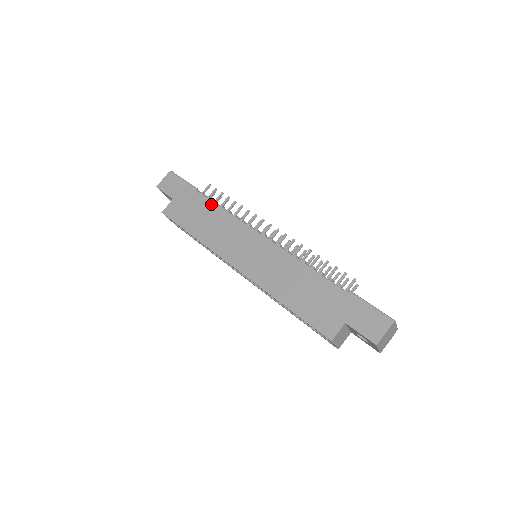
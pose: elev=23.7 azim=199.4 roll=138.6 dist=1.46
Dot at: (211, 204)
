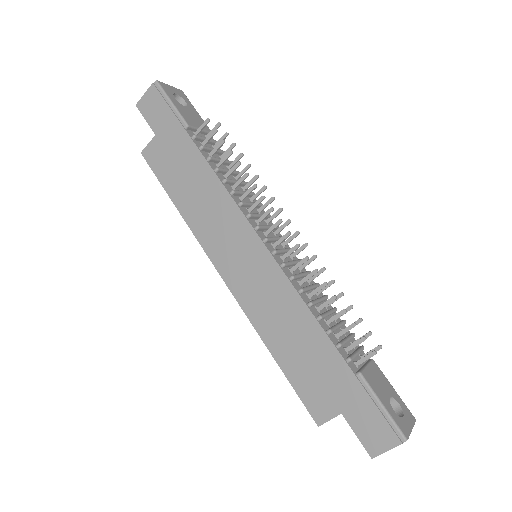
Dot at: (203, 163)
